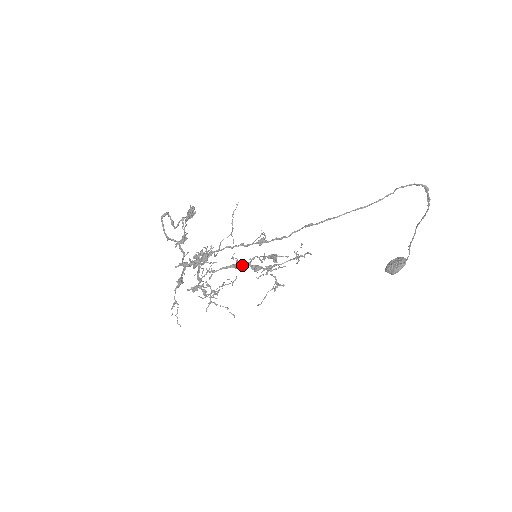
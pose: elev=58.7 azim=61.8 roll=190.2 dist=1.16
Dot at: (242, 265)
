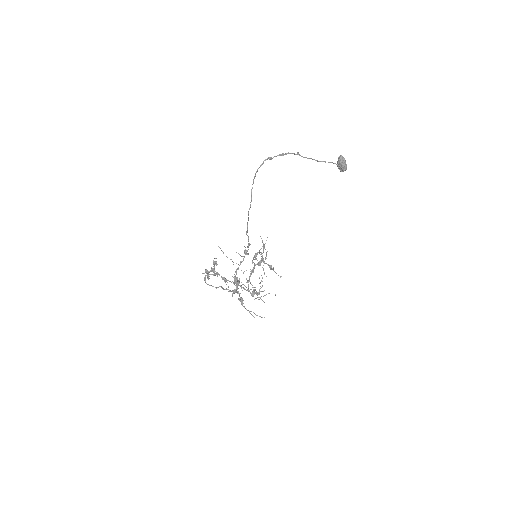
Dot at: (252, 270)
